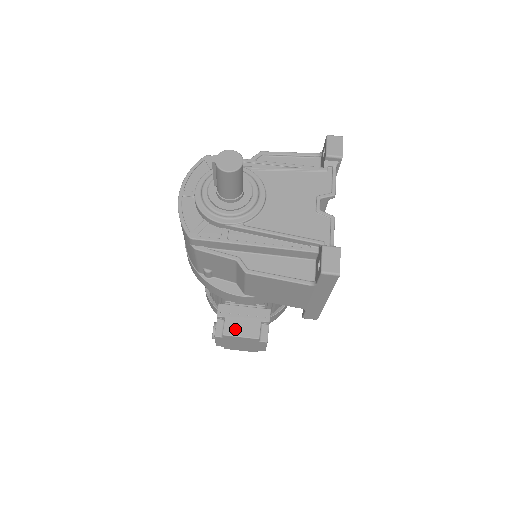
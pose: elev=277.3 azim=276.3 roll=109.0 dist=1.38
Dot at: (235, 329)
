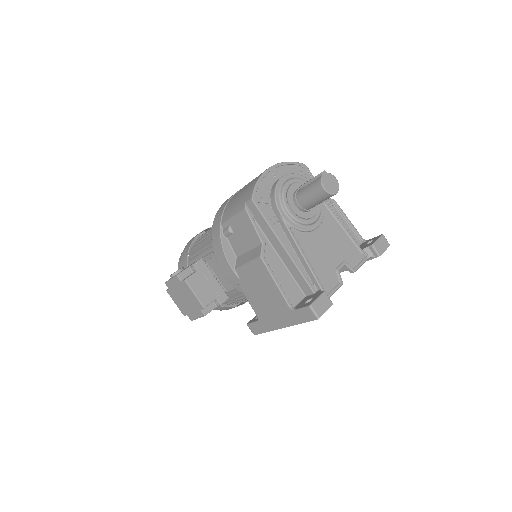
Dot at: (196, 285)
